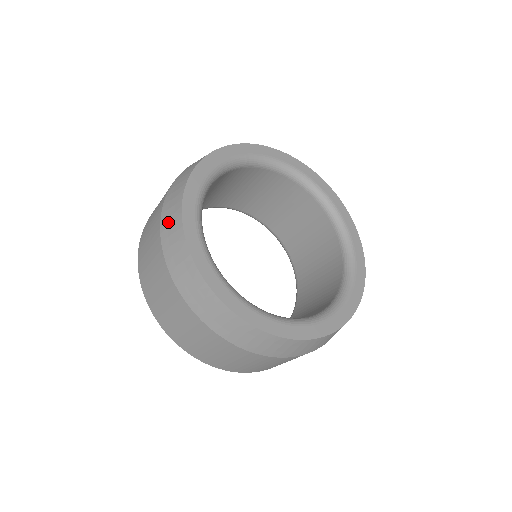
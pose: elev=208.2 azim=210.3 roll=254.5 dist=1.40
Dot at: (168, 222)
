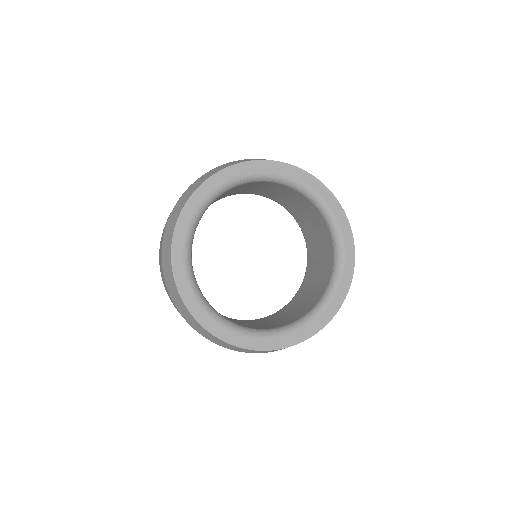
Dot at: (166, 240)
